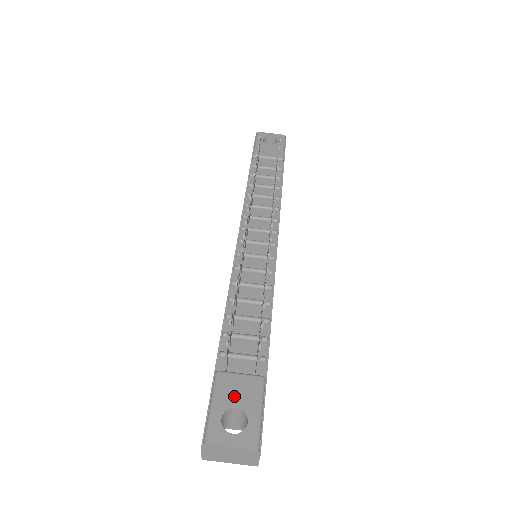
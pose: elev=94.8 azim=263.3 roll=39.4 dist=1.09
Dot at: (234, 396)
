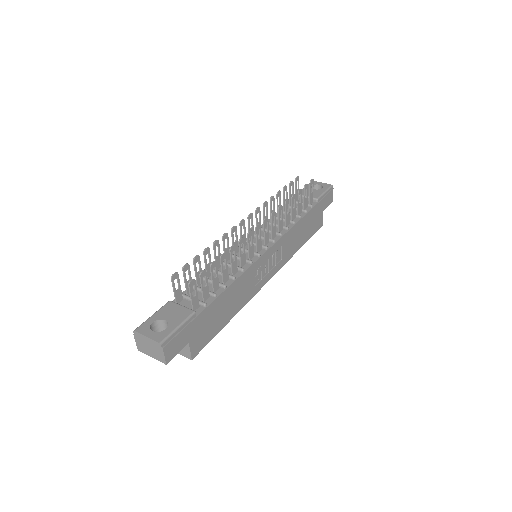
Dot at: (169, 314)
